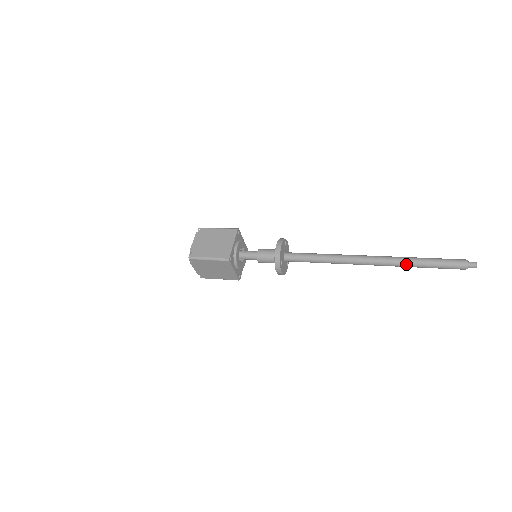
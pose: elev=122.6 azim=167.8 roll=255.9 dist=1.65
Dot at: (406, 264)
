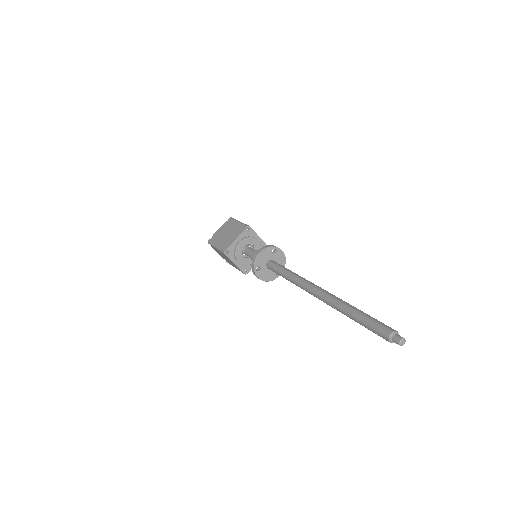
Dot at: (341, 311)
